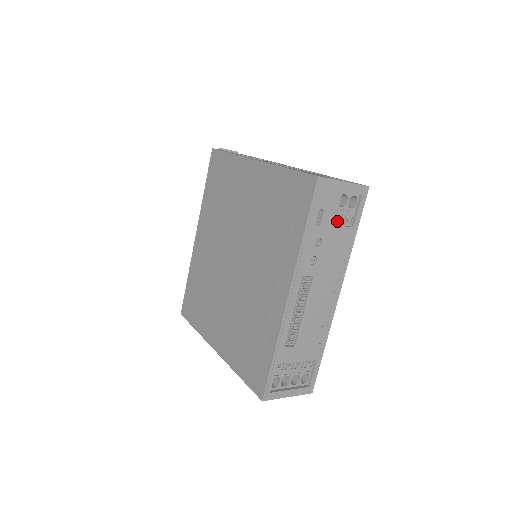
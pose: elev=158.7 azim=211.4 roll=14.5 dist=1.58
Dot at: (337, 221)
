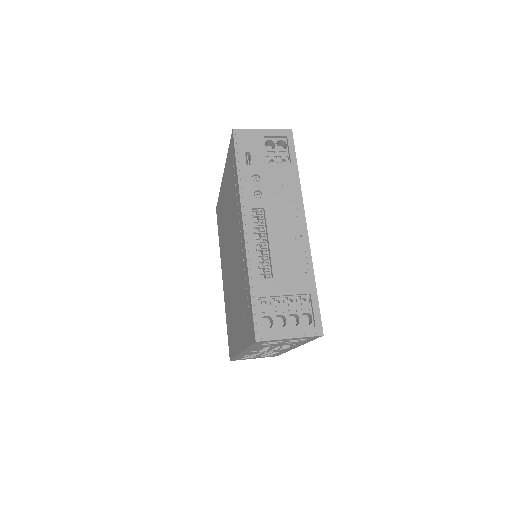
Dot at: (273, 162)
